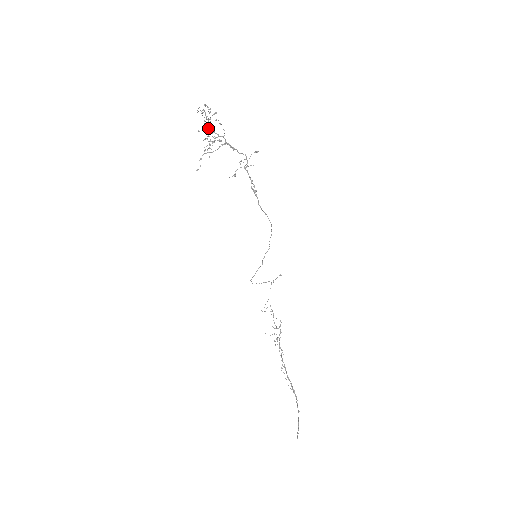
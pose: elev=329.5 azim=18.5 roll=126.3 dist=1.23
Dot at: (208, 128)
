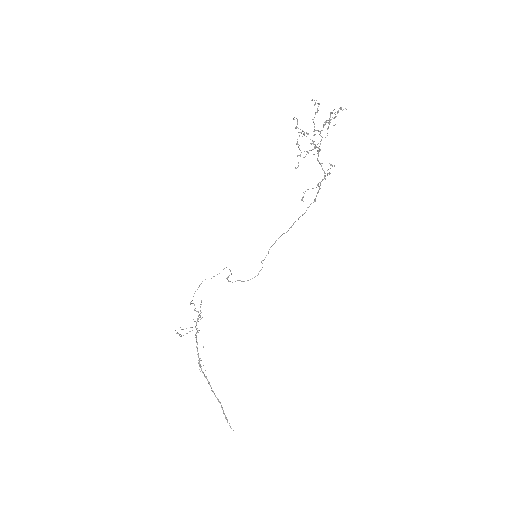
Dot at: occluded
